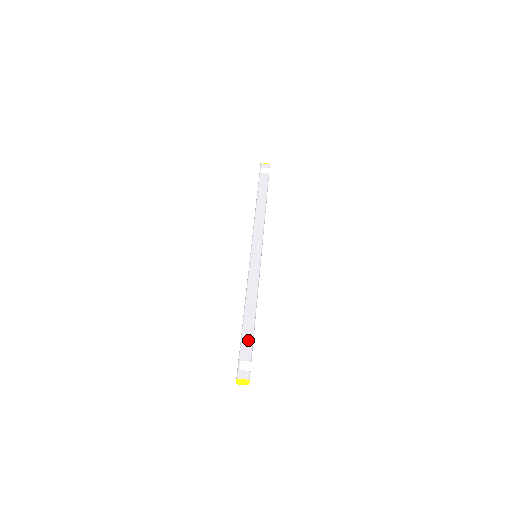
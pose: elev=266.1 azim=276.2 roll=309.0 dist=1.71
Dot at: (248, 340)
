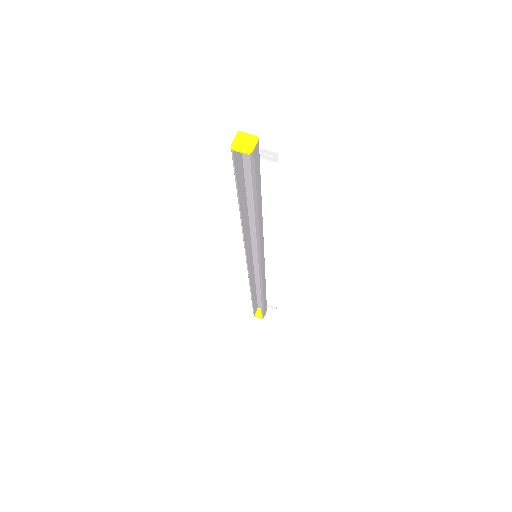
Dot at: occluded
